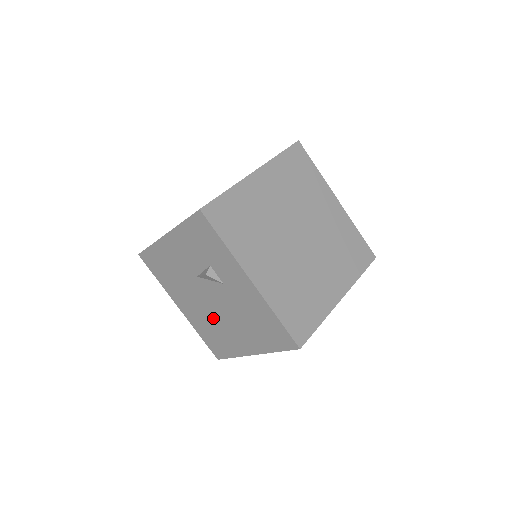
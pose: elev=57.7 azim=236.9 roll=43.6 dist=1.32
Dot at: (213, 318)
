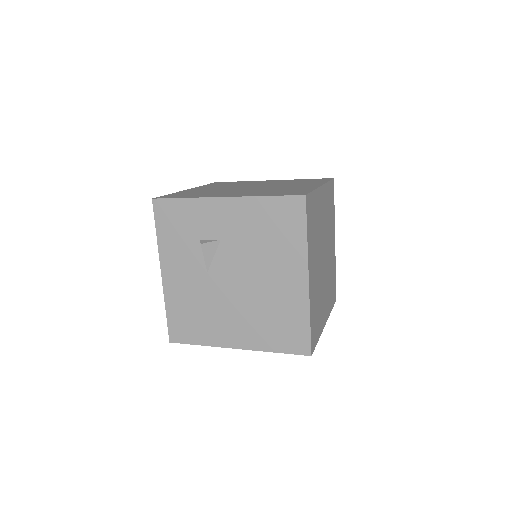
Dot at: (255, 300)
